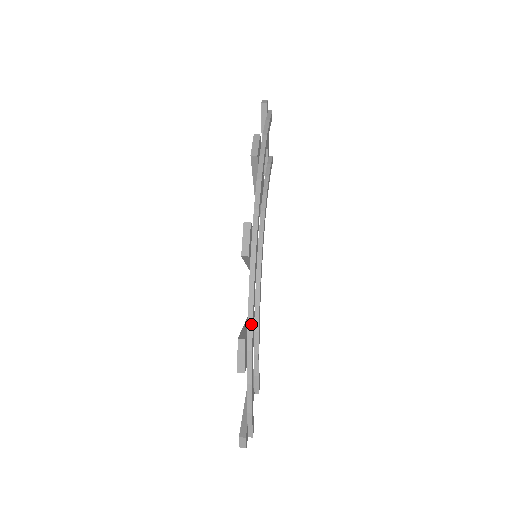
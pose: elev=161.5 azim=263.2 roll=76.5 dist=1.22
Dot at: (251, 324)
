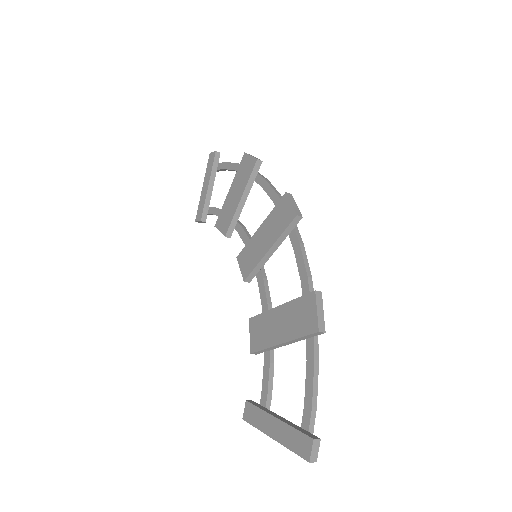
Dot at: (312, 286)
